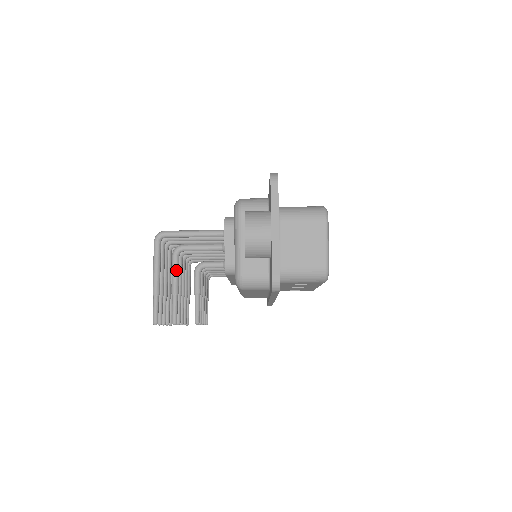
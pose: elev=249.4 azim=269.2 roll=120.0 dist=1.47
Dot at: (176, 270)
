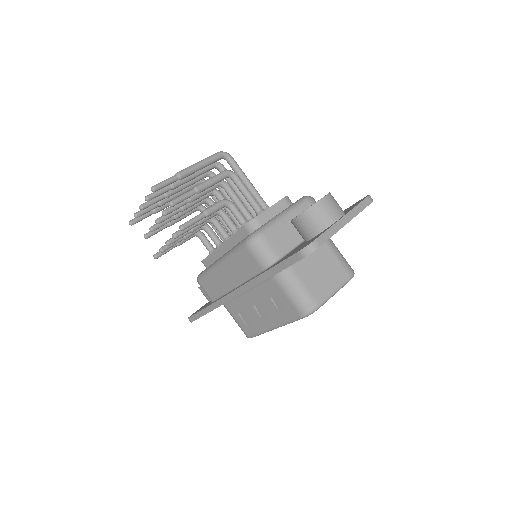
Dot at: (216, 180)
